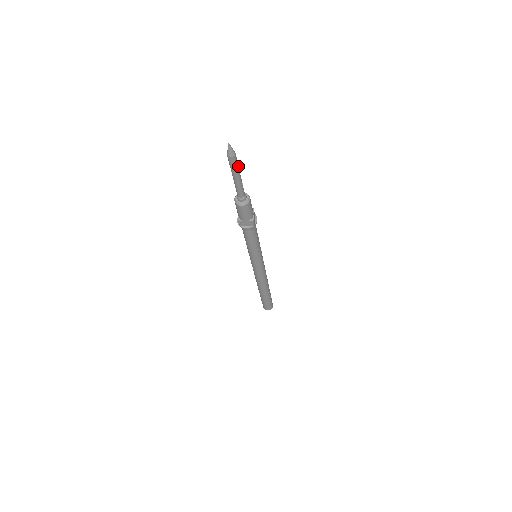
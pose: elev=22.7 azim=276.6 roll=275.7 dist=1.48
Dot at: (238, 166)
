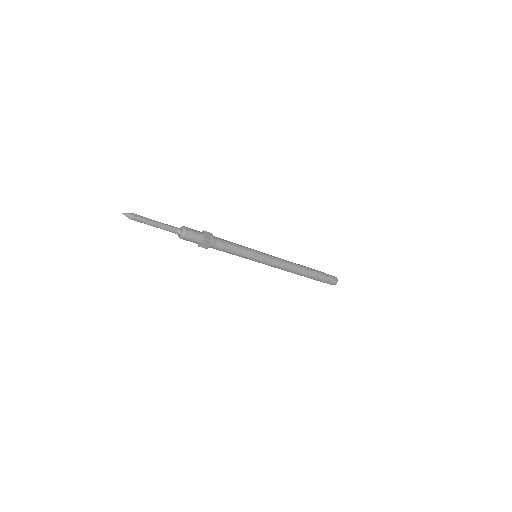
Dot at: (147, 219)
